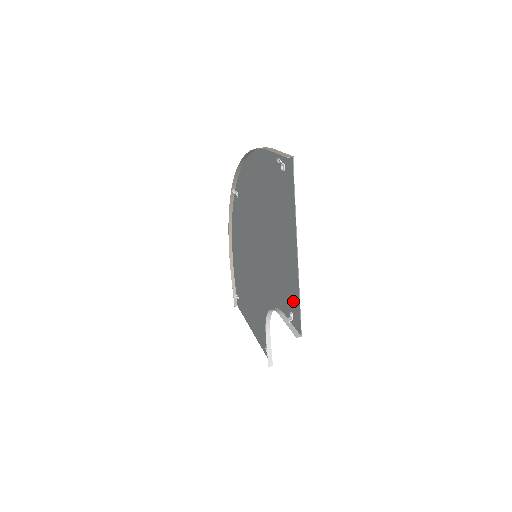
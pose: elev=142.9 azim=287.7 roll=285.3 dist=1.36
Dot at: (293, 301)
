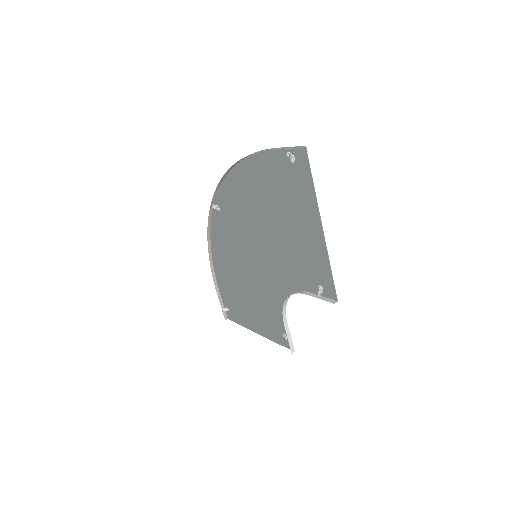
Dot at: (321, 274)
